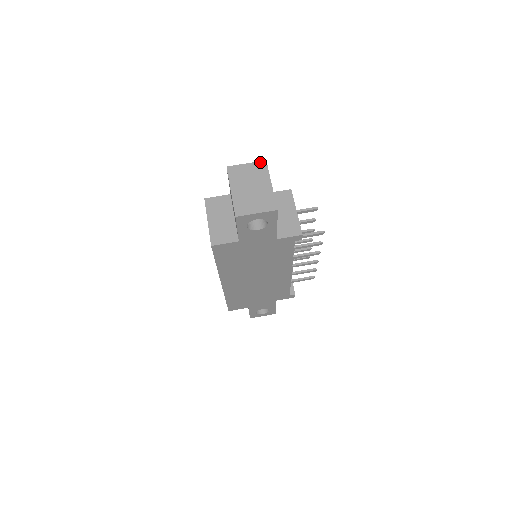
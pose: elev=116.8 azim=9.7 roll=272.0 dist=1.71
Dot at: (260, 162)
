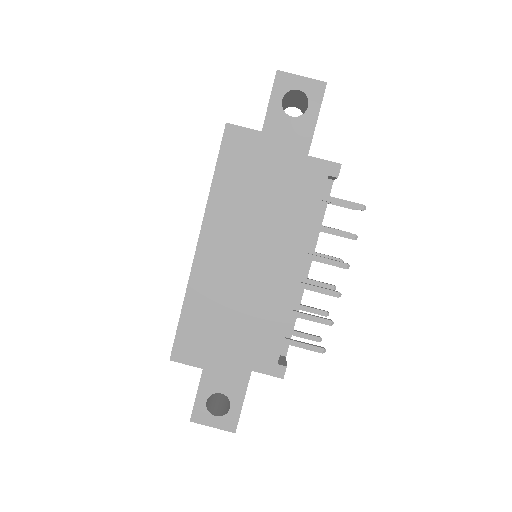
Dot at: occluded
